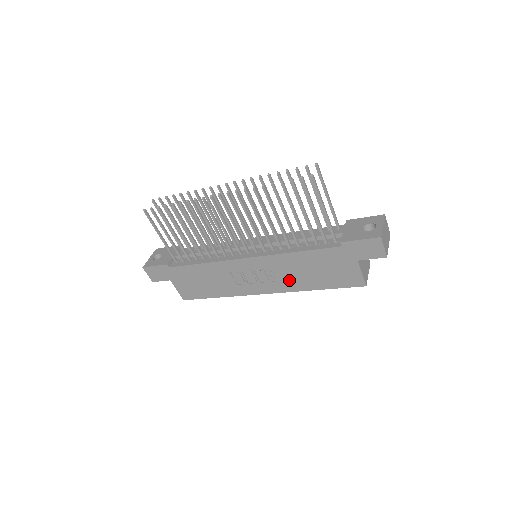
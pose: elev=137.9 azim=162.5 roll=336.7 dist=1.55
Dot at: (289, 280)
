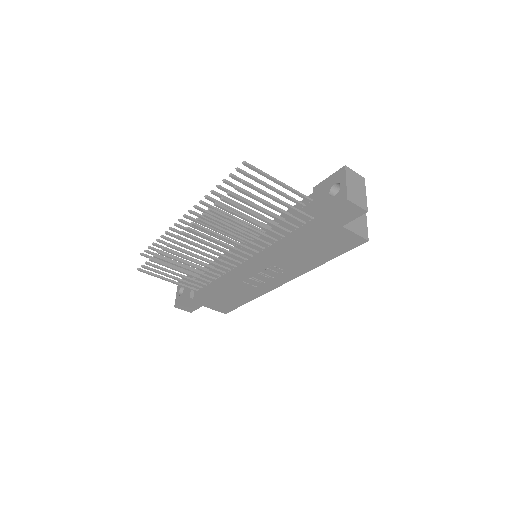
Dot at: (296, 266)
